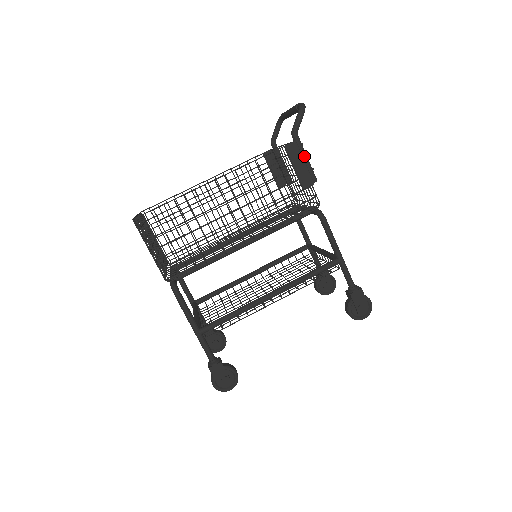
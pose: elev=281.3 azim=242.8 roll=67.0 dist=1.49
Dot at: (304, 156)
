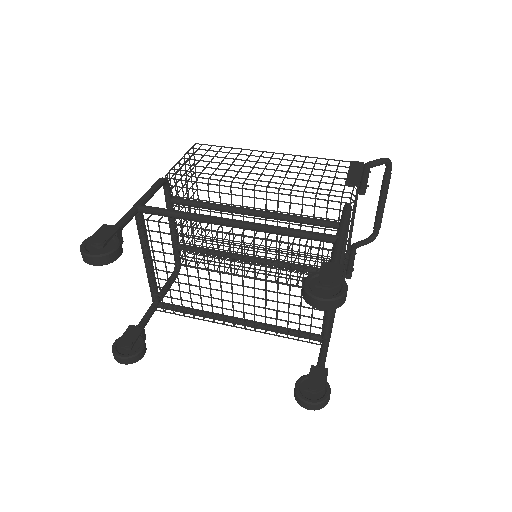
Dot at: (365, 174)
